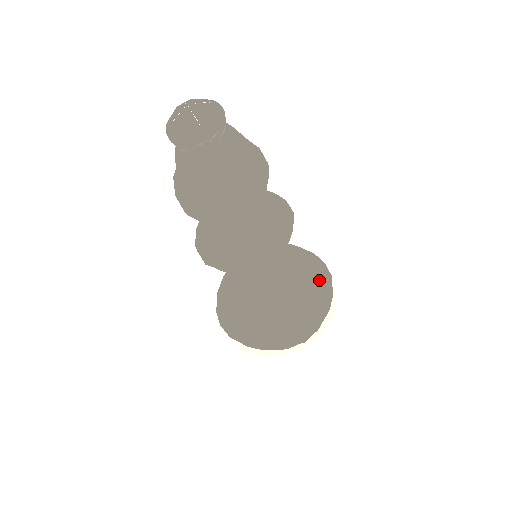
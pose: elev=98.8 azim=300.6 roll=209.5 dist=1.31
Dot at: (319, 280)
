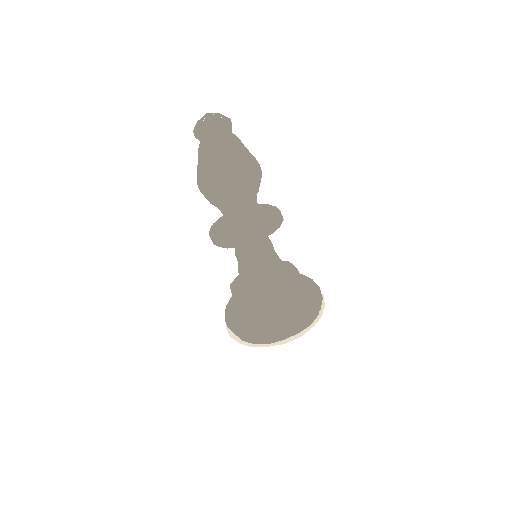
Dot at: occluded
